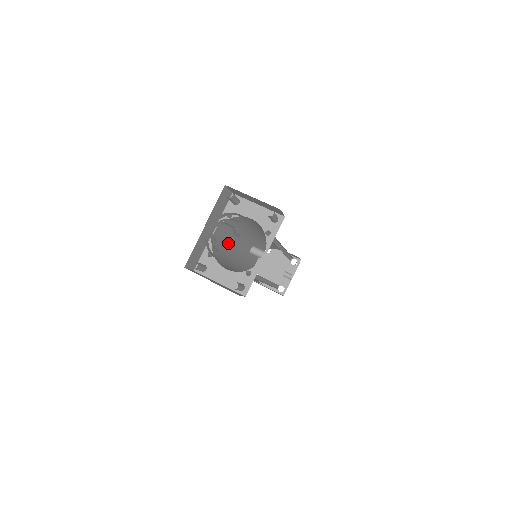
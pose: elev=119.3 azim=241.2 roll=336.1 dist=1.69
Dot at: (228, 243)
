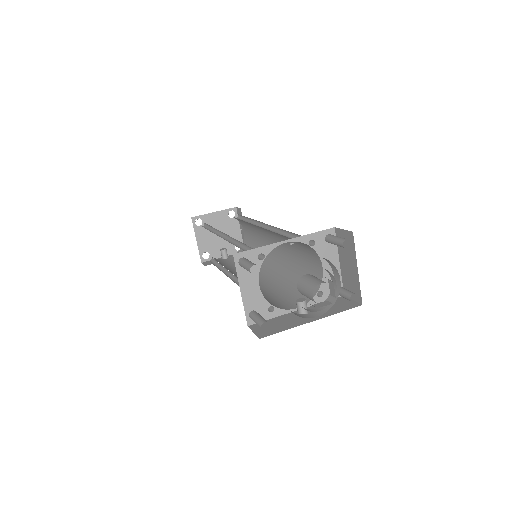
Dot at: (313, 300)
